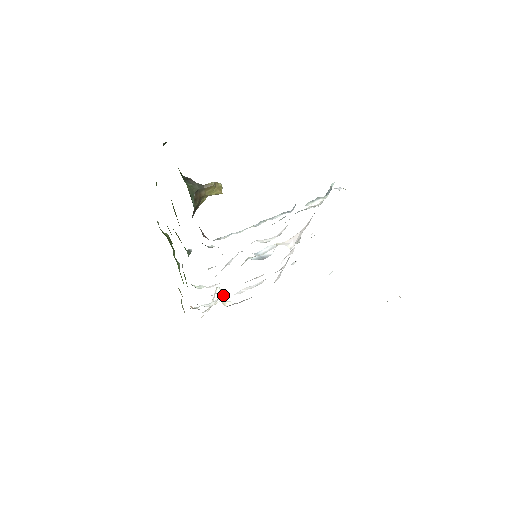
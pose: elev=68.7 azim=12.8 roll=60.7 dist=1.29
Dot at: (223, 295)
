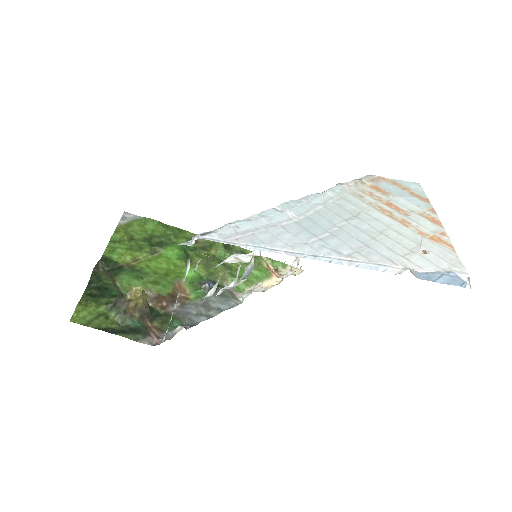
Dot at: occluded
